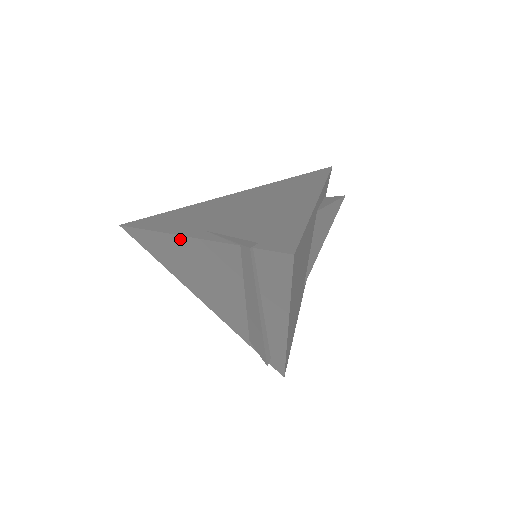
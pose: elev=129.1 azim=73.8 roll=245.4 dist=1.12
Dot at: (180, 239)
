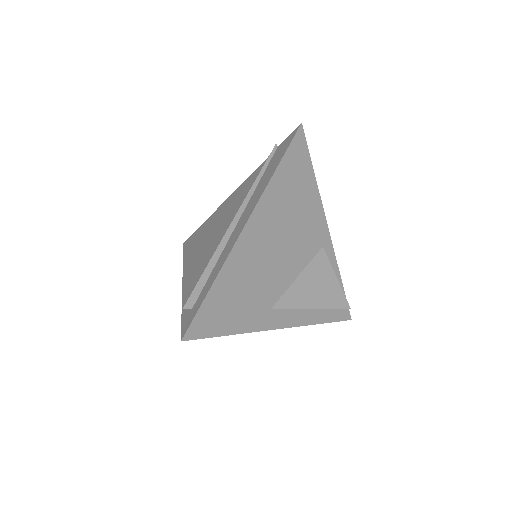
Dot at: (226, 201)
